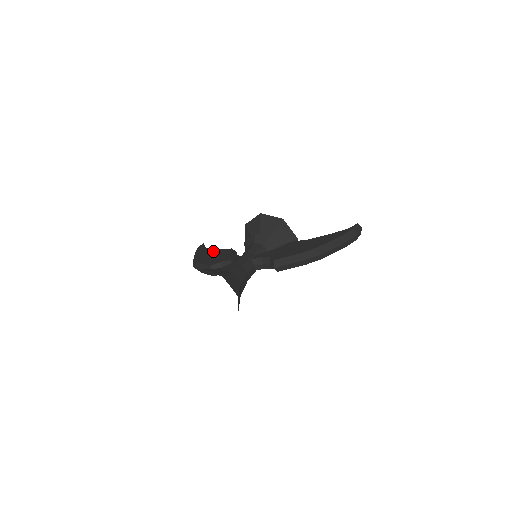
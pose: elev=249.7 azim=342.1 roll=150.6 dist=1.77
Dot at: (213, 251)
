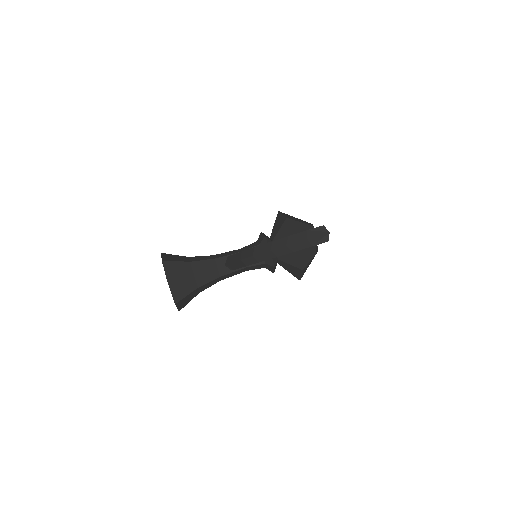
Dot at: occluded
